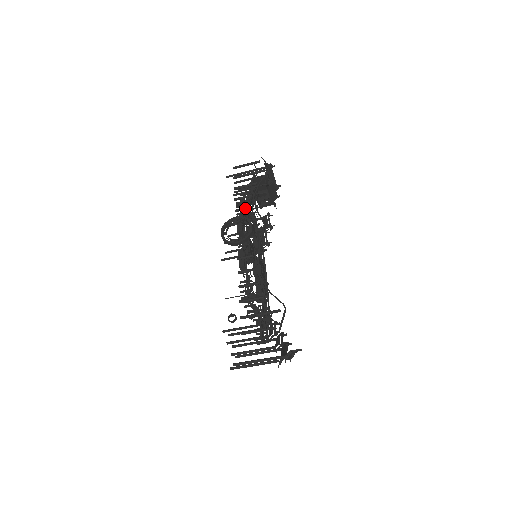
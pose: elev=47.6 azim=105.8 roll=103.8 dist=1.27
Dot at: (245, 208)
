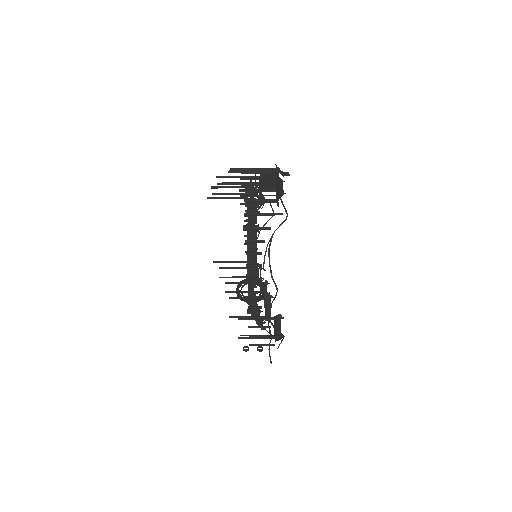
Dot at: occluded
